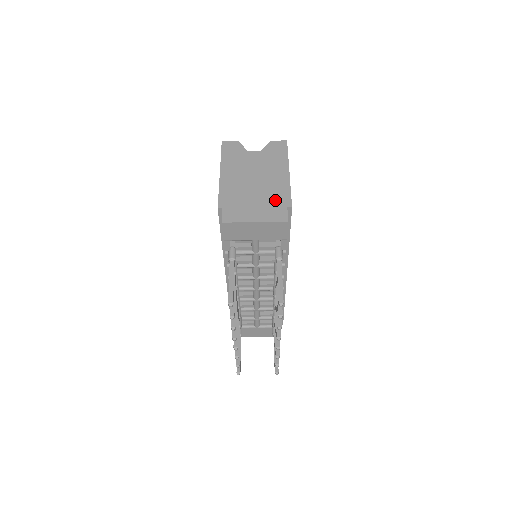
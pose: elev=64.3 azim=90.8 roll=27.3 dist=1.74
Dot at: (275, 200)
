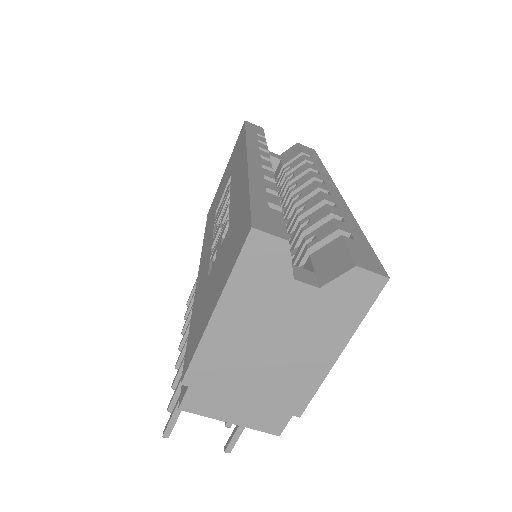
Dot at: (281, 399)
